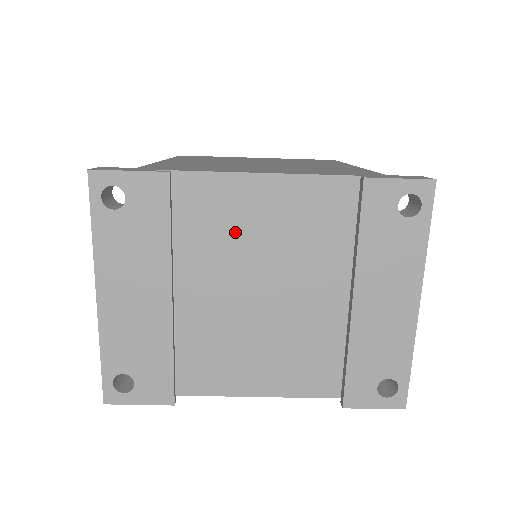
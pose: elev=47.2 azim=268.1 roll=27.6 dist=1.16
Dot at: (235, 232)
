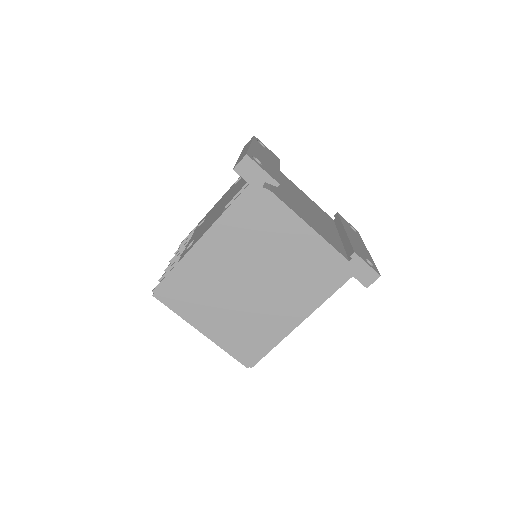
Dot at: (295, 190)
